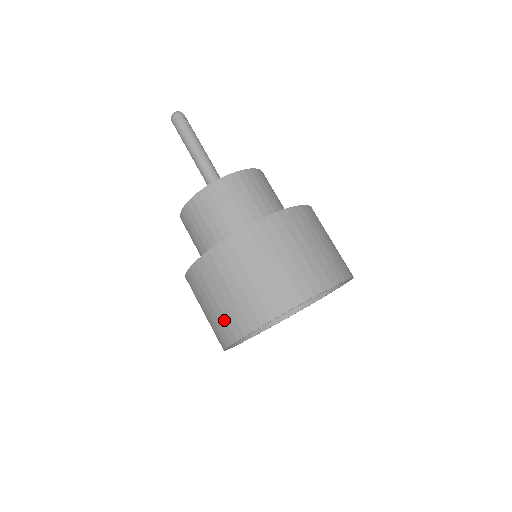
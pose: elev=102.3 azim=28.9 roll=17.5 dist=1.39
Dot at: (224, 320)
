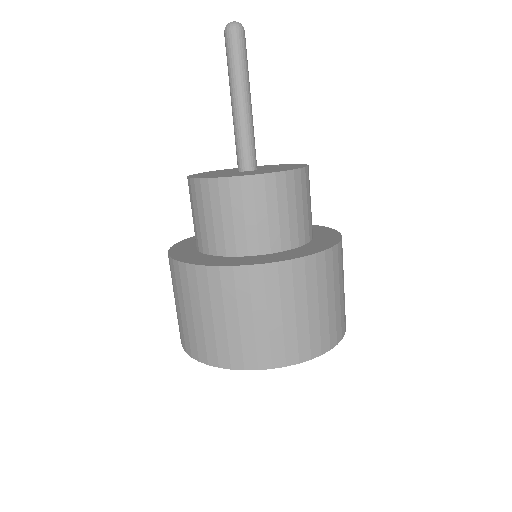
Dot at: (213, 341)
